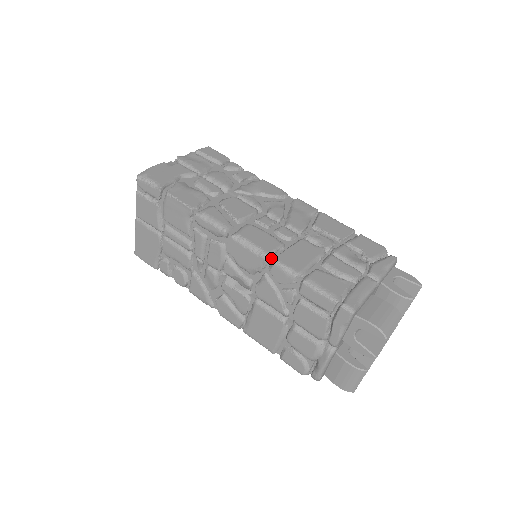
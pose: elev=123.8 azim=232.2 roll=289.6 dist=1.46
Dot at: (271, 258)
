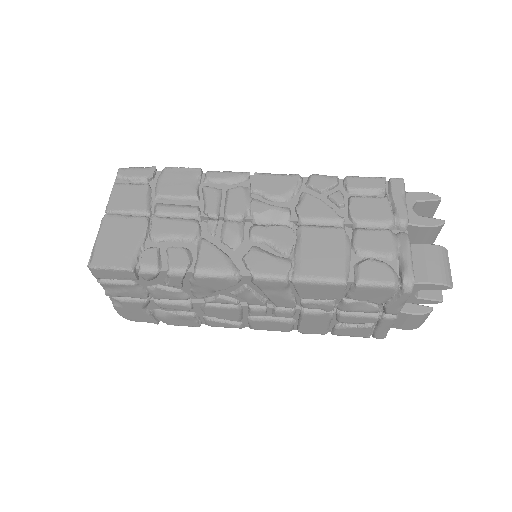
Dot at: (303, 178)
